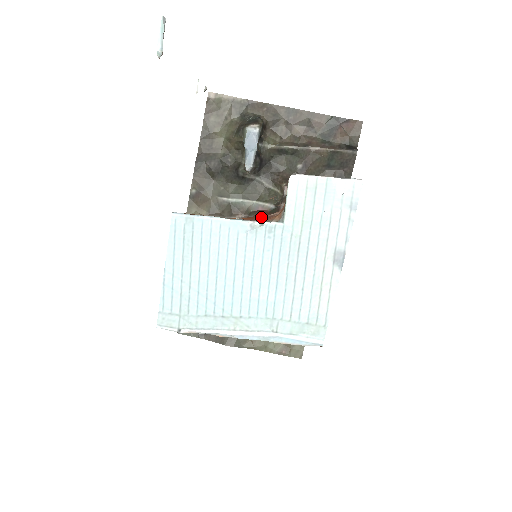
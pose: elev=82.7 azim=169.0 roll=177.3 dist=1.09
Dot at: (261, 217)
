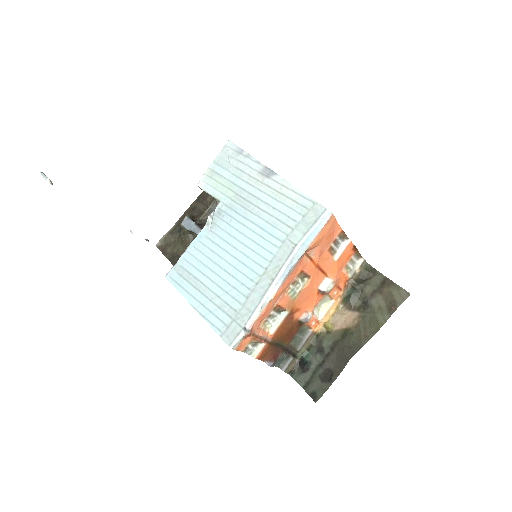
Dot at: occluded
